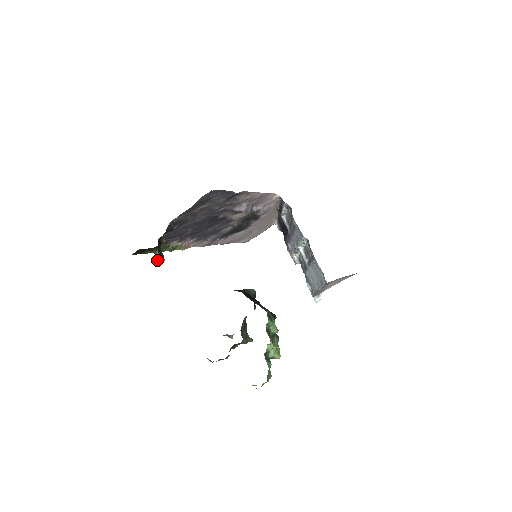
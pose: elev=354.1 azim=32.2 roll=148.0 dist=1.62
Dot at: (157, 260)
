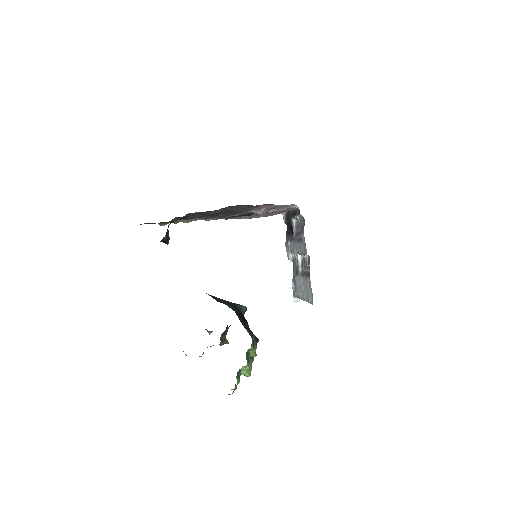
Dot at: (162, 241)
